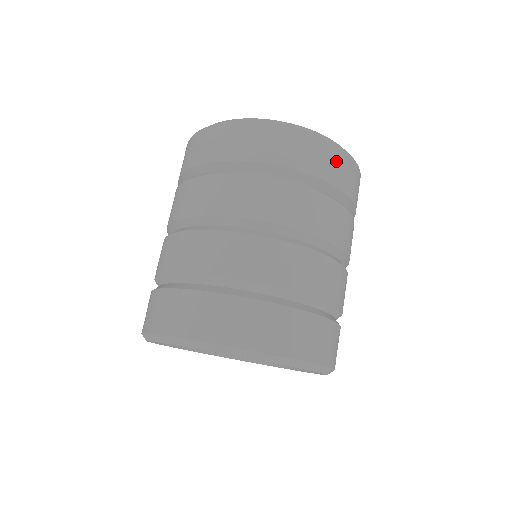
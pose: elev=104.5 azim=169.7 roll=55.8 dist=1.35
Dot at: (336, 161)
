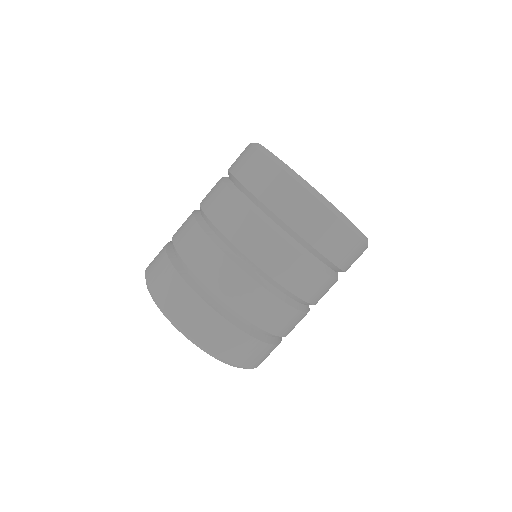
Dot at: (301, 206)
